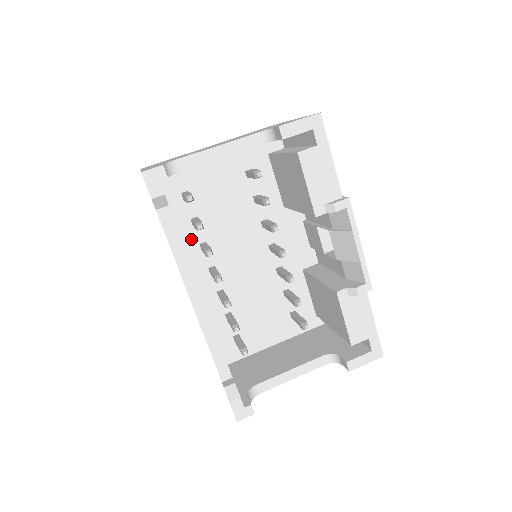
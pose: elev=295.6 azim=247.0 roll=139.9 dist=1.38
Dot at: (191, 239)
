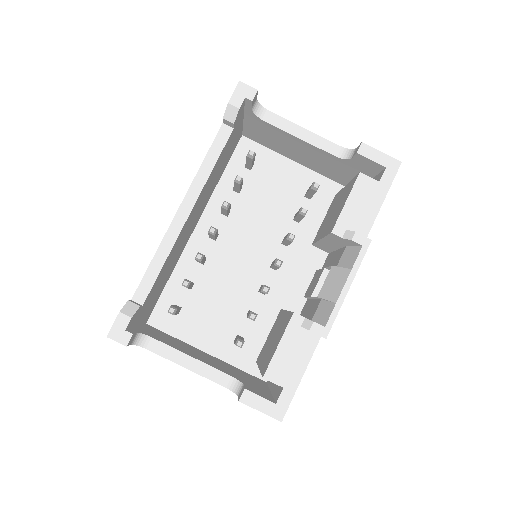
Dot at: (222, 199)
